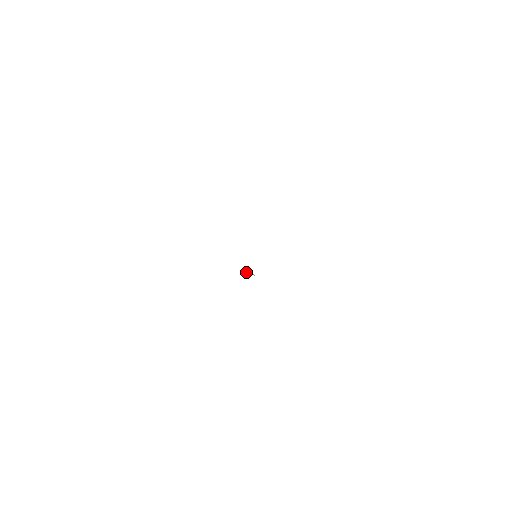
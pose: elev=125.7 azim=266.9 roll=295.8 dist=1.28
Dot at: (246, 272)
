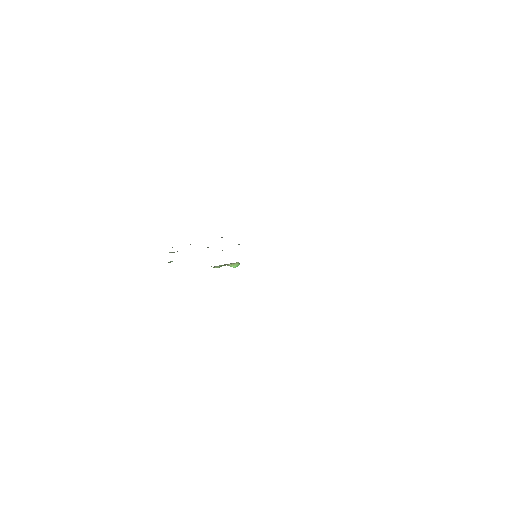
Dot at: occluded
